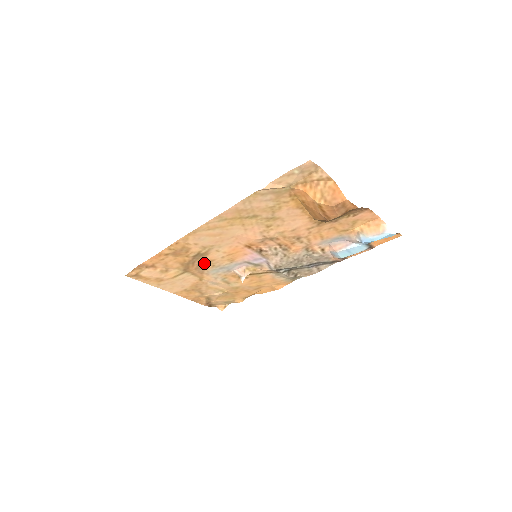
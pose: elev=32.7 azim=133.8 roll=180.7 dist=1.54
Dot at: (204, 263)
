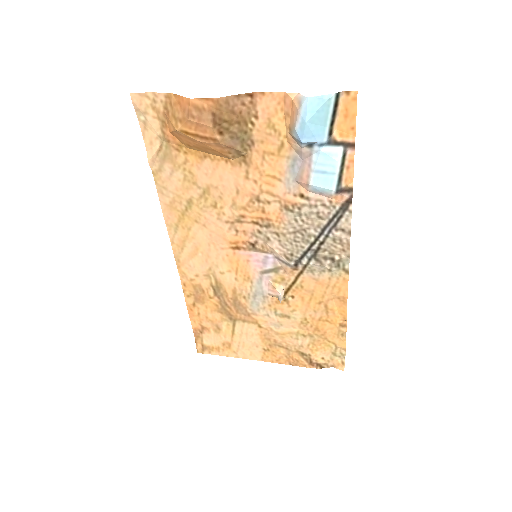
Dot at: (234, 299)
